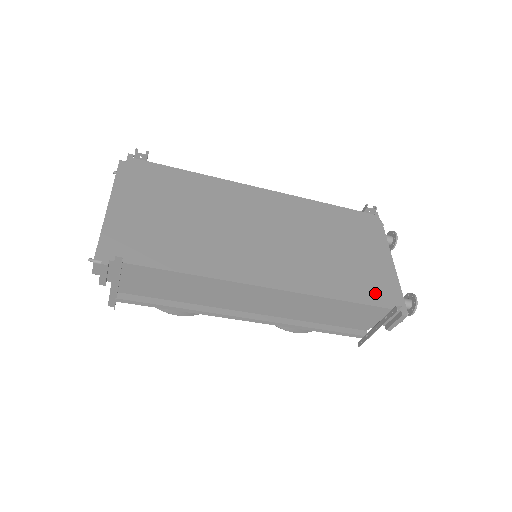
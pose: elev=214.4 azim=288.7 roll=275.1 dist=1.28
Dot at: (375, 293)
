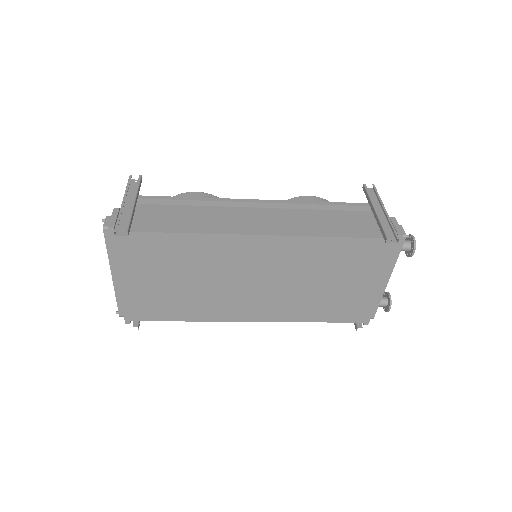
Dot at: (347, 314)
